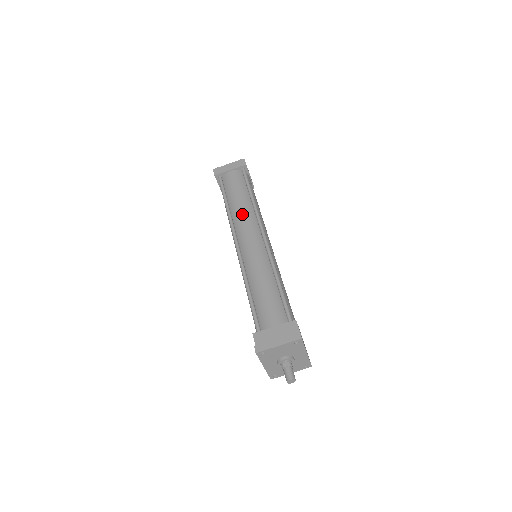
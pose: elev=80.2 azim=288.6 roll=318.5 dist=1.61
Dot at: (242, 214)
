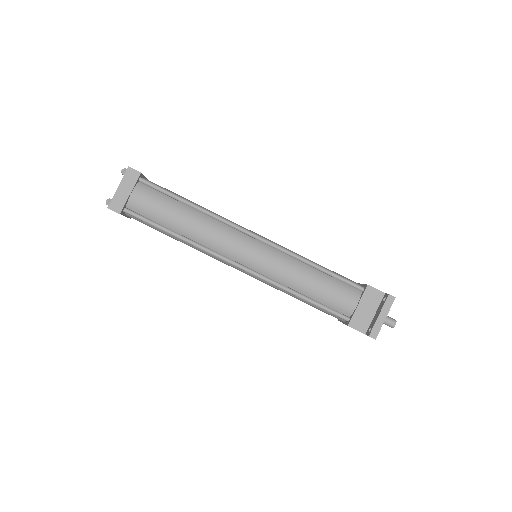
Dot at: (209, 233)
